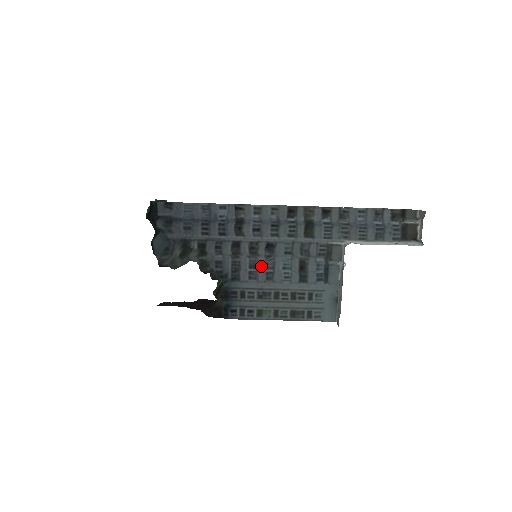
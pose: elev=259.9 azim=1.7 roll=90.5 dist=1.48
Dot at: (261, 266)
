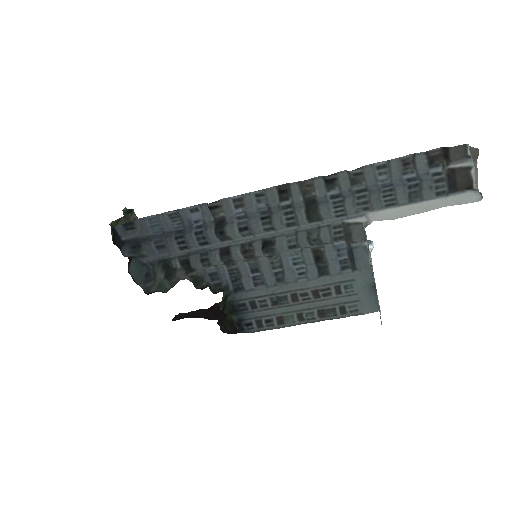
Dot at: (265, 268)
